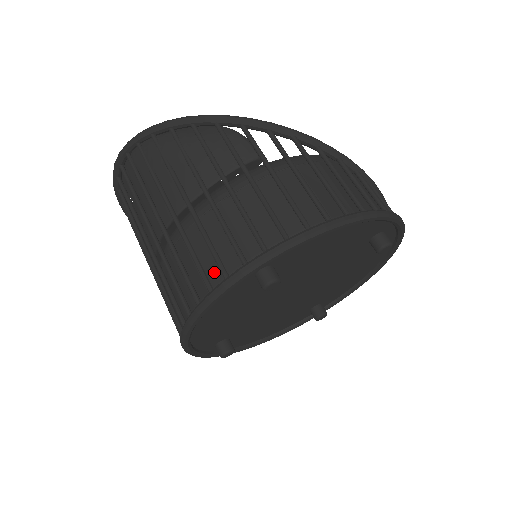
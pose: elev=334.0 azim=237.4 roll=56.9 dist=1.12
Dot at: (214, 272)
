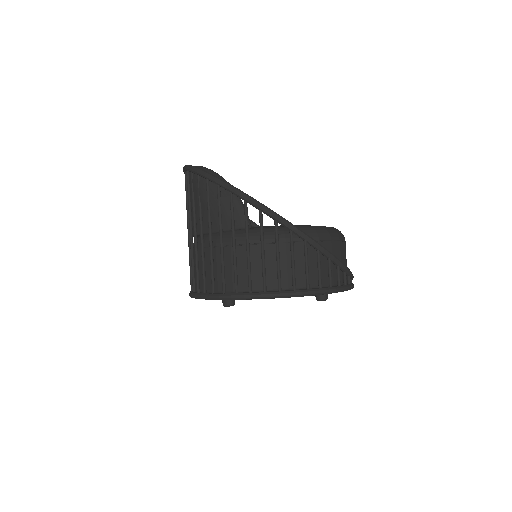
Dot at: occluded
